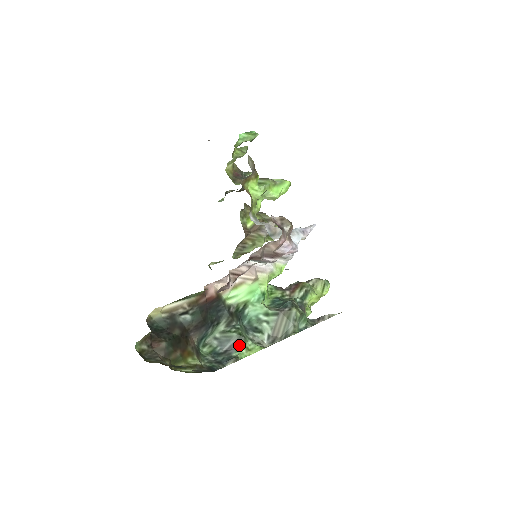
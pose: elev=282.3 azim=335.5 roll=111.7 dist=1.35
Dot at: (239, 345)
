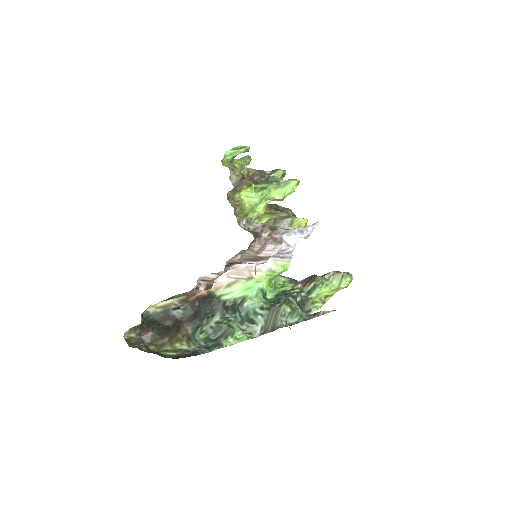
Dot at: (227, 335)
